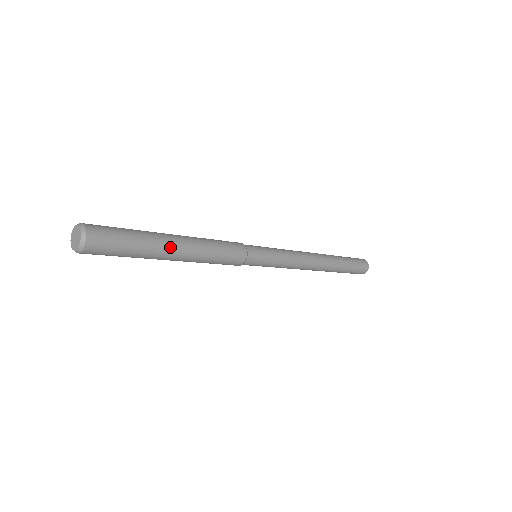
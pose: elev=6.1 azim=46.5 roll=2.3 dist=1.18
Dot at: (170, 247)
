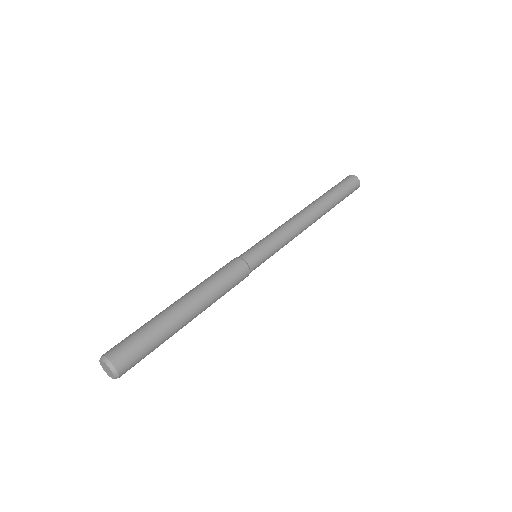
Dot at: (185, 325)
